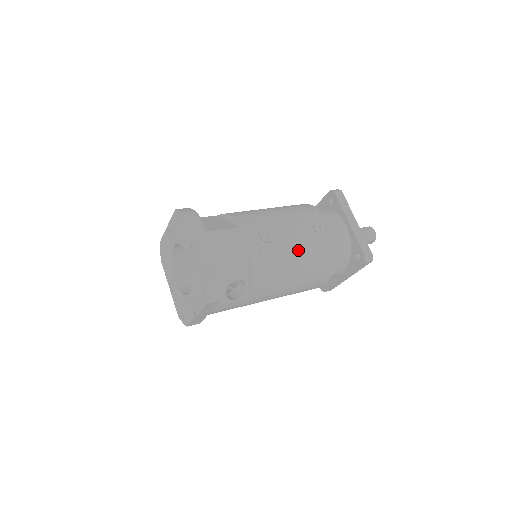
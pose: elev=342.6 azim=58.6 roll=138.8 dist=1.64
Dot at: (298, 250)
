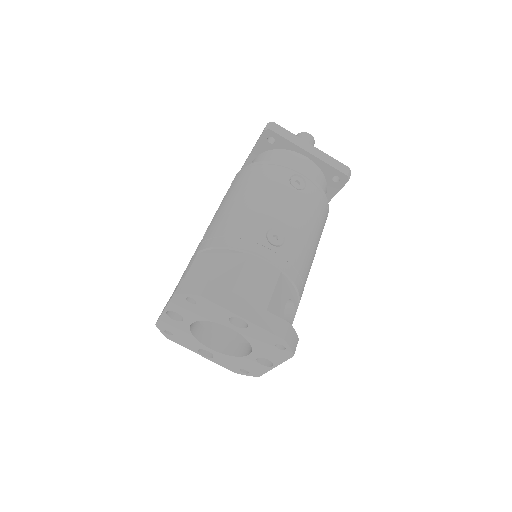
Dot at: (304, 224)
